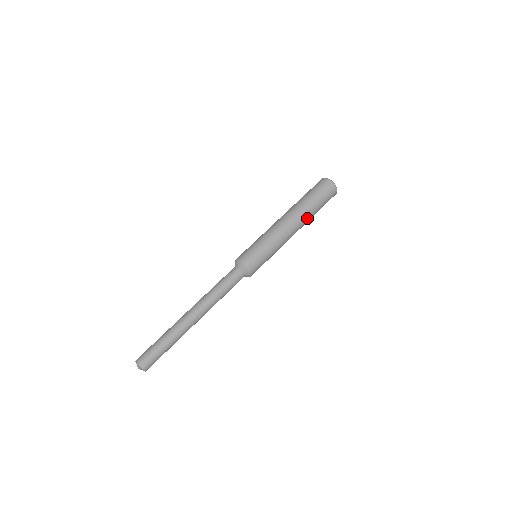
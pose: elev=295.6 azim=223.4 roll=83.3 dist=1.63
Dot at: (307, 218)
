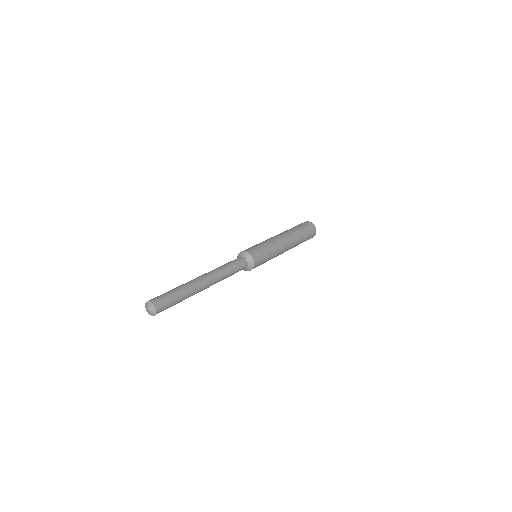
Dot at: (293, 234)
